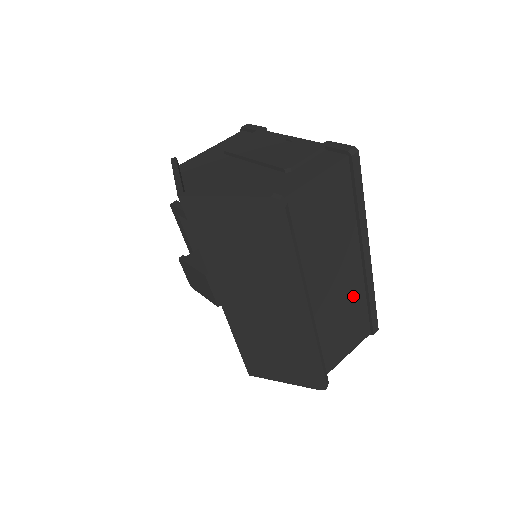
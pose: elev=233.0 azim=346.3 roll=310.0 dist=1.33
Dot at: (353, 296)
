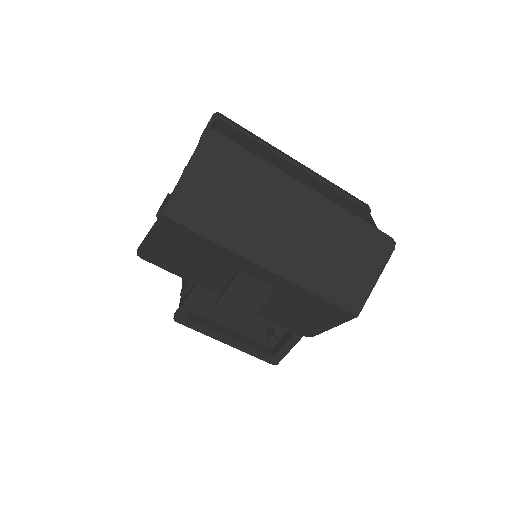
Dot at: (325, 189)
